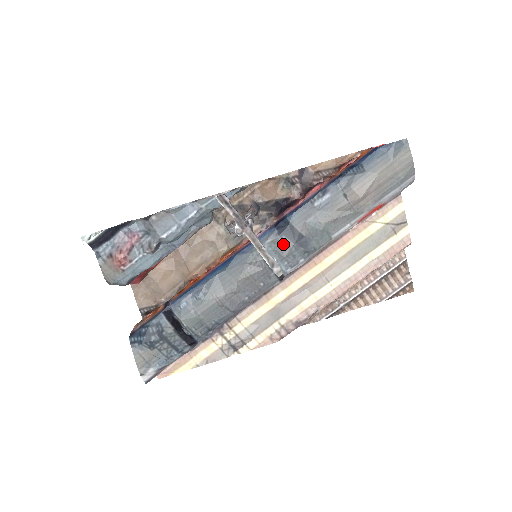
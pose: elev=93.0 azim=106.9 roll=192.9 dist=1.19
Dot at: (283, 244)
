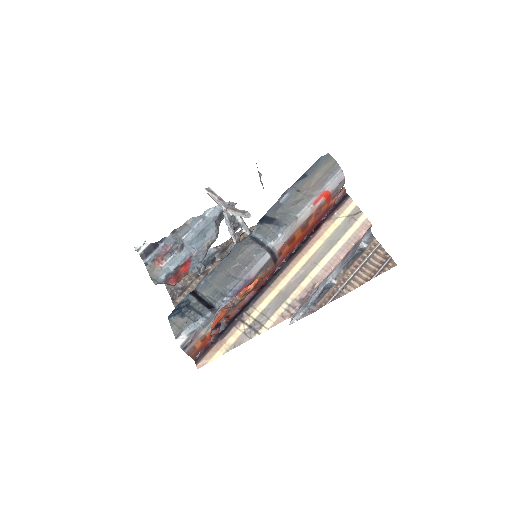
Dot at: (264, 228)
